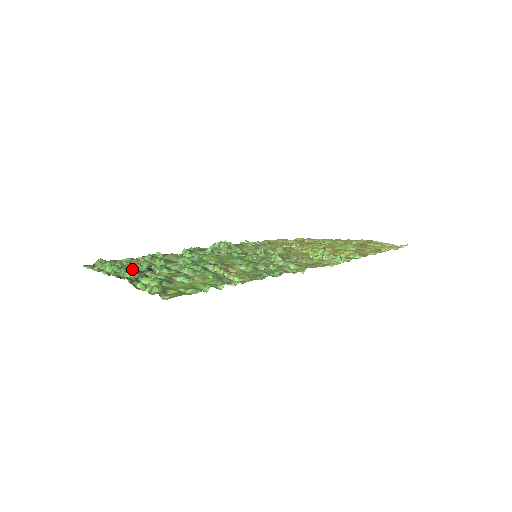
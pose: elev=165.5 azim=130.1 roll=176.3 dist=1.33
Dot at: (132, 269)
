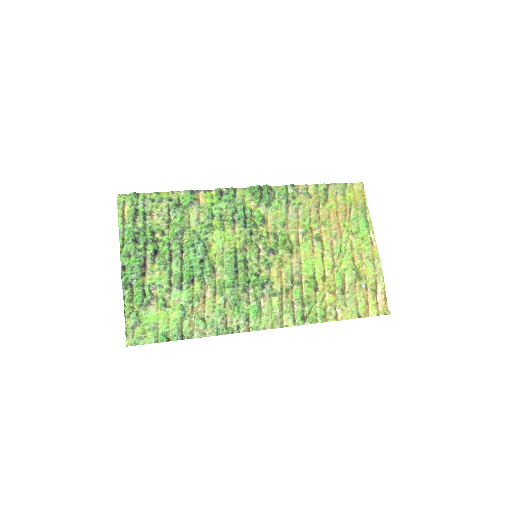
Dot at: (141, 249)
